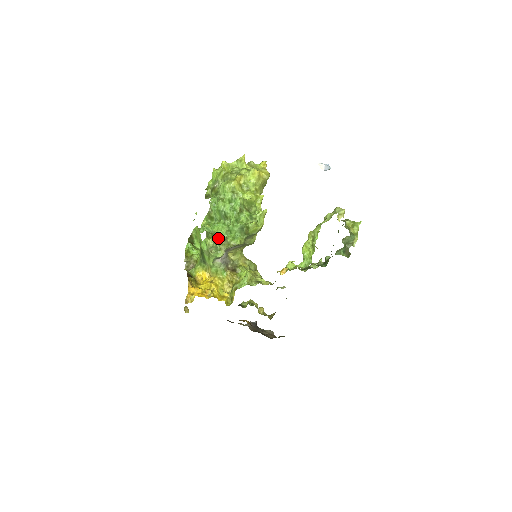
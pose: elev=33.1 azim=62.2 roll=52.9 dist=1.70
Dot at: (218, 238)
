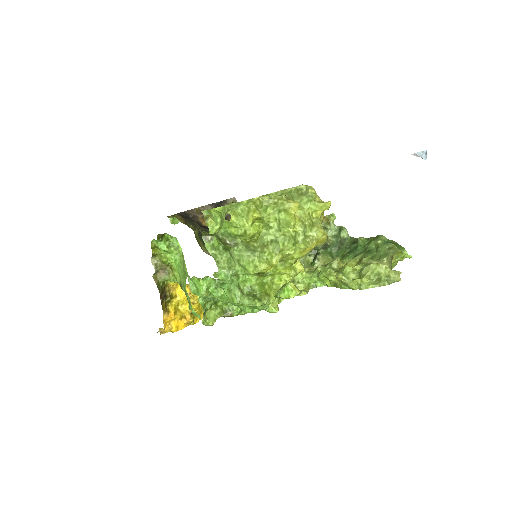
Dot at: (219, 310)
